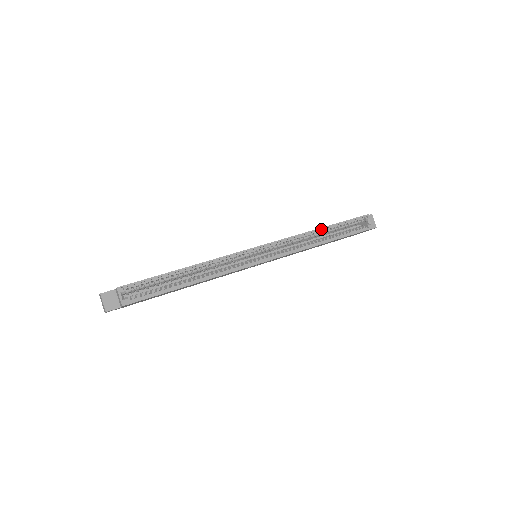
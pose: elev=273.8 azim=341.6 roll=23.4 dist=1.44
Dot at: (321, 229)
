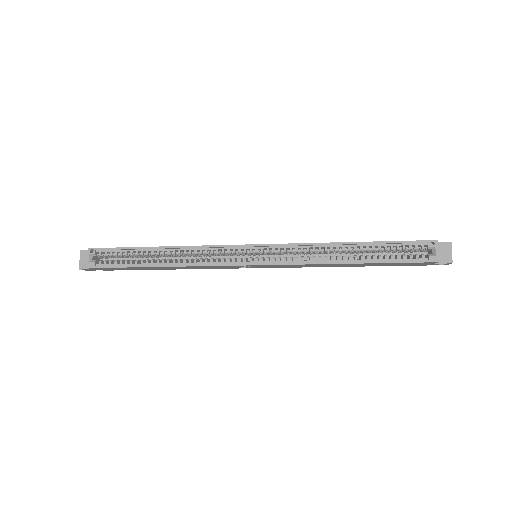
Dot at: (348, 244)
